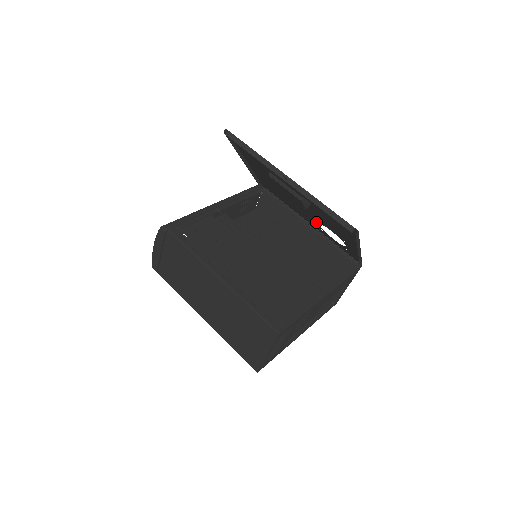
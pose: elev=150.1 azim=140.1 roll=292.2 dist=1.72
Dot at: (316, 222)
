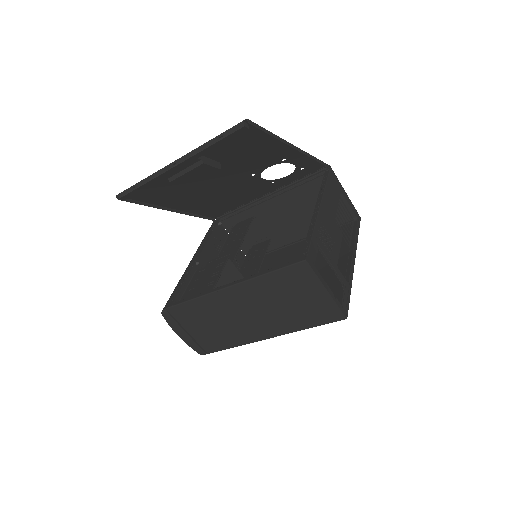
Dot at: (259, 181)
